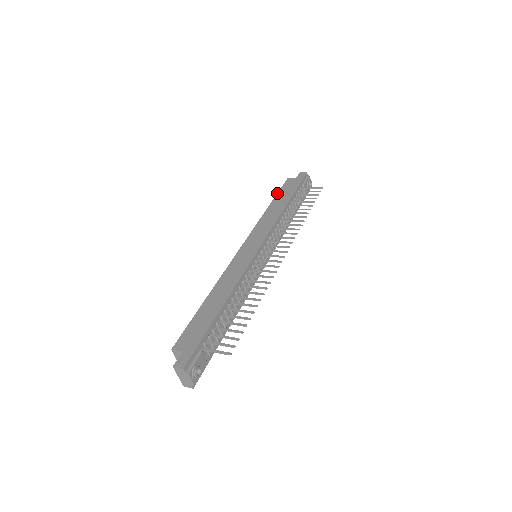
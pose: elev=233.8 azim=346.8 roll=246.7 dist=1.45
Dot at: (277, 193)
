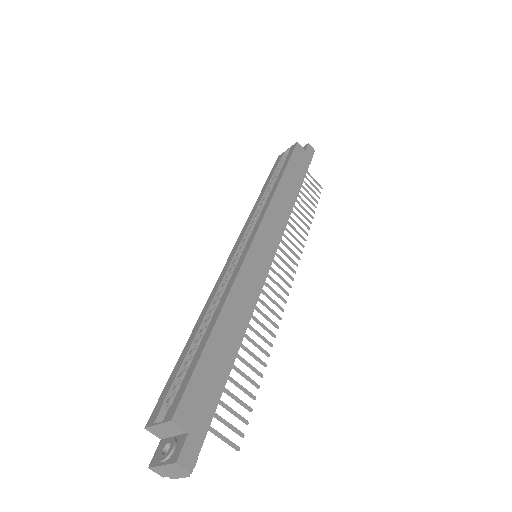
Dot at: (289, 161)
